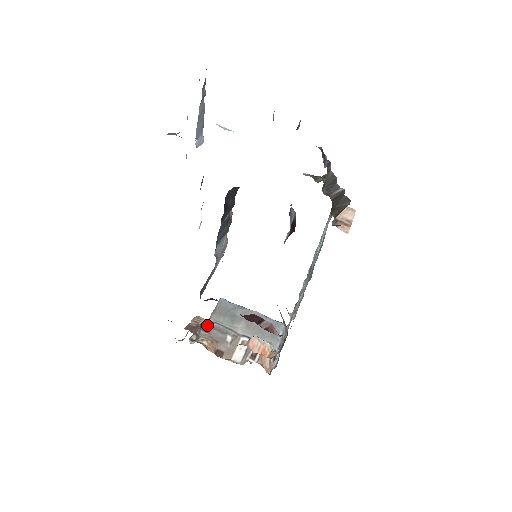
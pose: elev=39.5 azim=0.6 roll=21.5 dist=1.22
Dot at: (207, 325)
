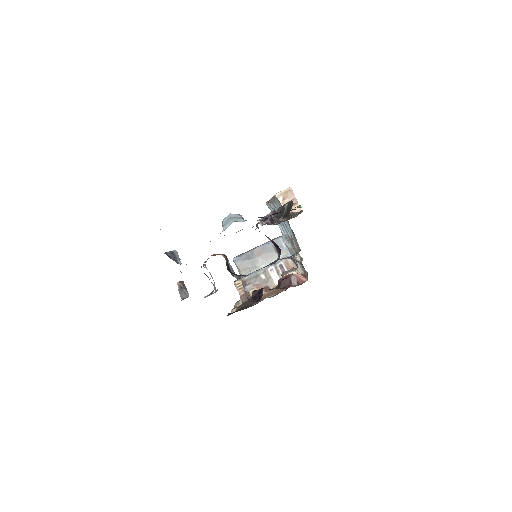
Dot at: (245, 281)
